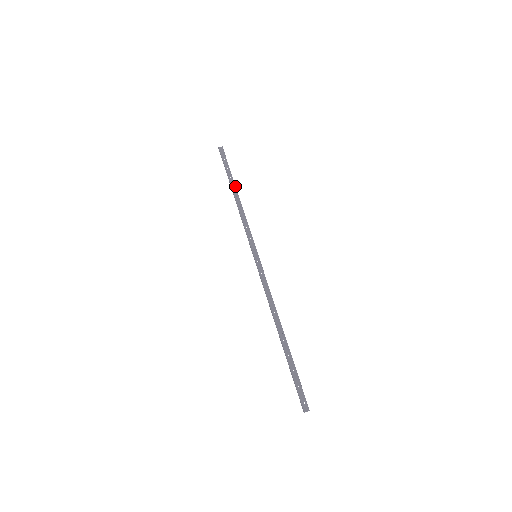
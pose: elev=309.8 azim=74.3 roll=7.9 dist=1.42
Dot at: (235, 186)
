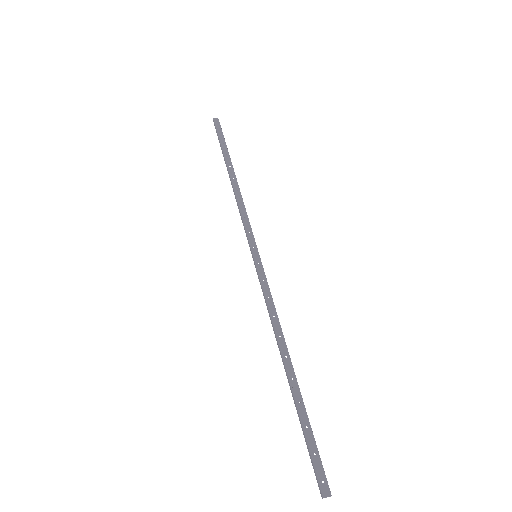
Dot at: (232, 165)
